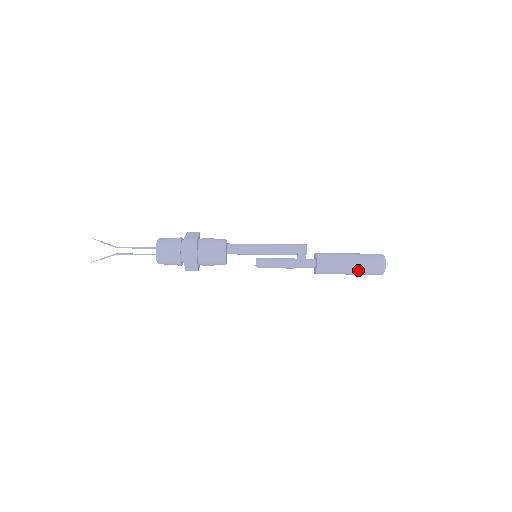
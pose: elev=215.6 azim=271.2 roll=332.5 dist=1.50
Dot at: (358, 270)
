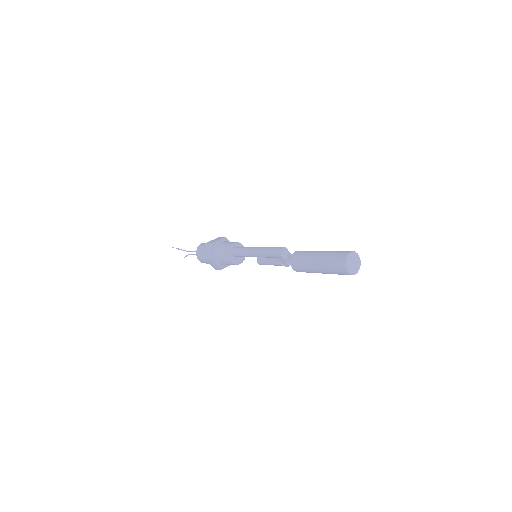
Dot at: occluded
